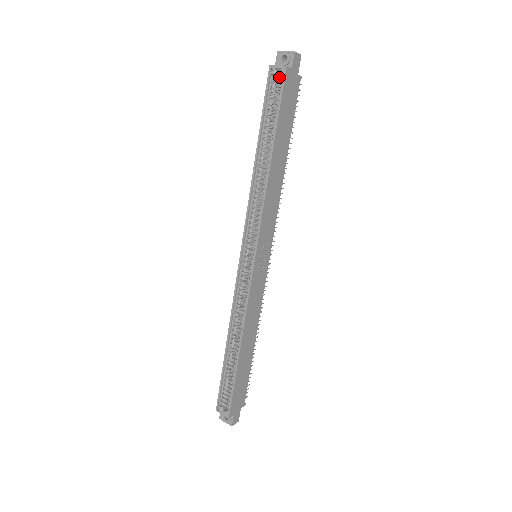
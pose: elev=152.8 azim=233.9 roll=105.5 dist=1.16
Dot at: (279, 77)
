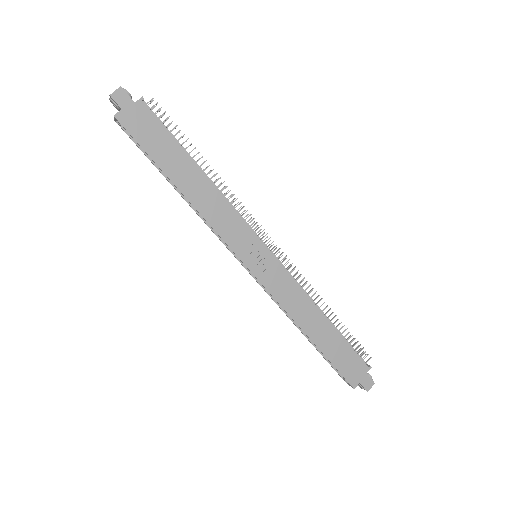
Dot at: occluded
